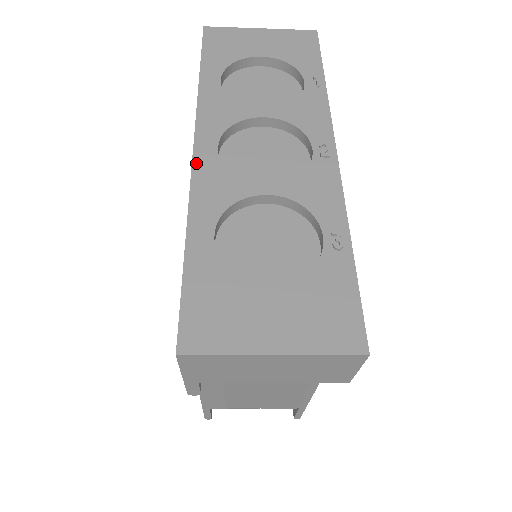
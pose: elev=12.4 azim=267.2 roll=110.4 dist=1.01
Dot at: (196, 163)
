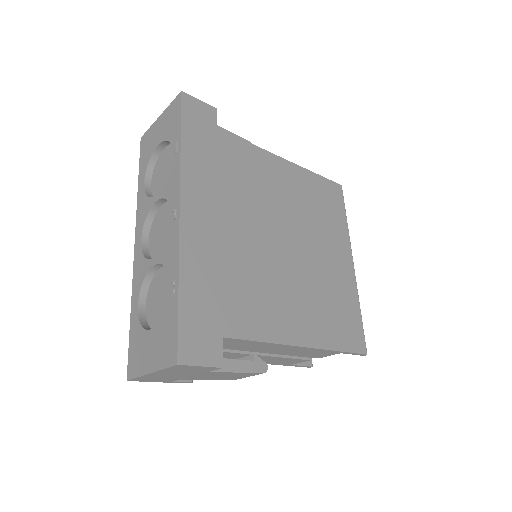
Dot at: (135, 257)
